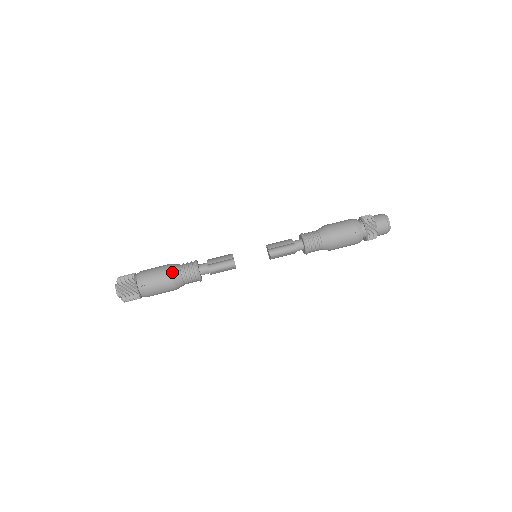
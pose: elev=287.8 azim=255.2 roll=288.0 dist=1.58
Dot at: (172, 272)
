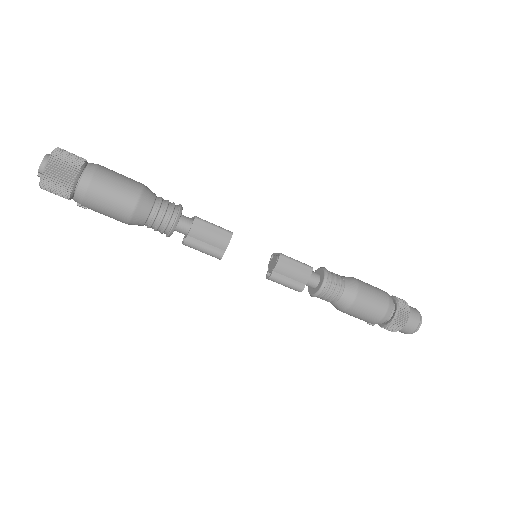
Dot at: (132, 221)
